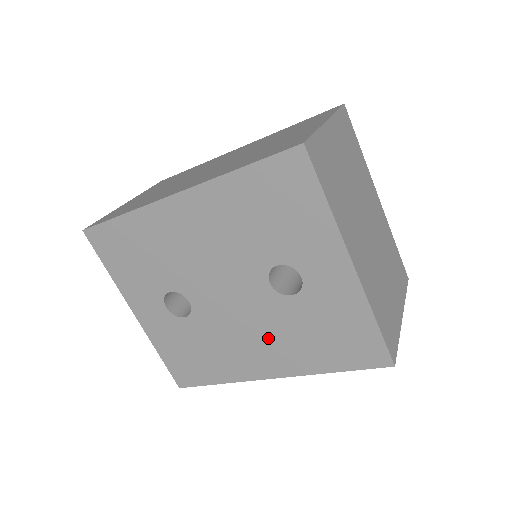
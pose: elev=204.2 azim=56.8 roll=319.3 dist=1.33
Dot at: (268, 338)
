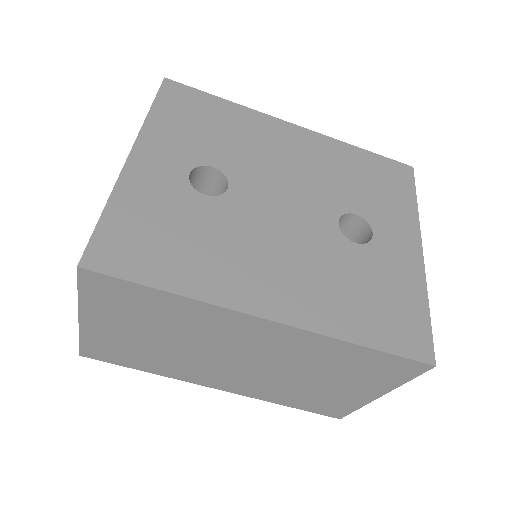
Dot at: (301, 268)
